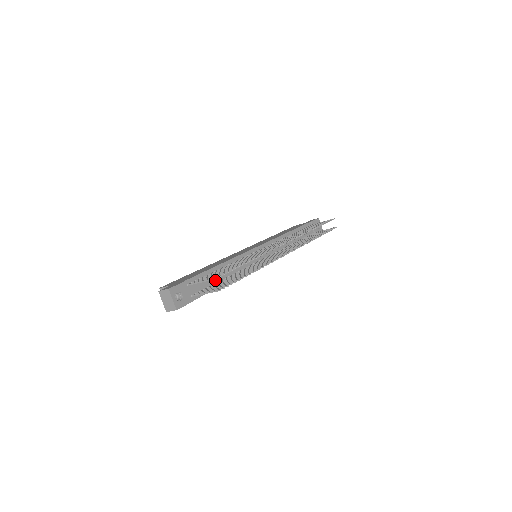
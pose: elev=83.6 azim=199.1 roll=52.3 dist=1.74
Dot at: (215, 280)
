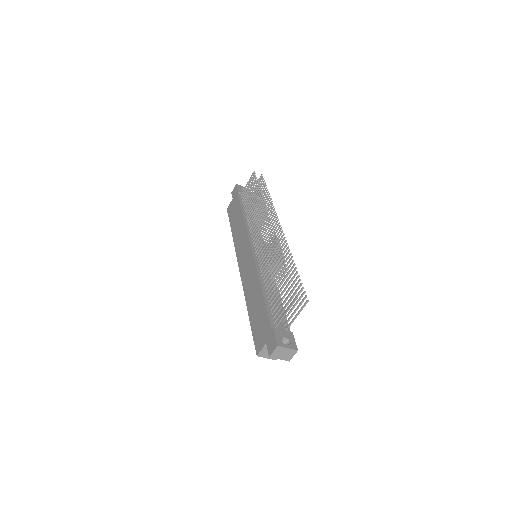
Dot at: occluded
